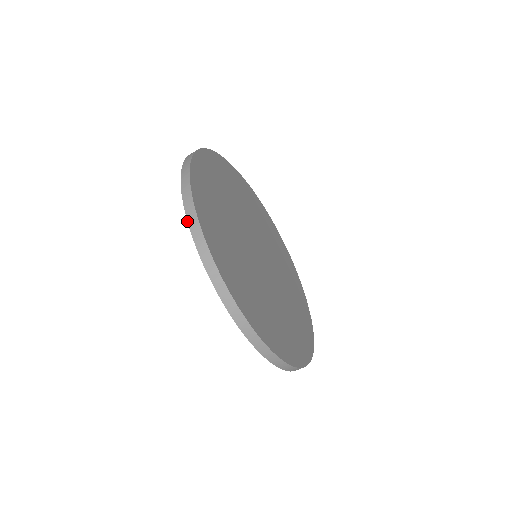
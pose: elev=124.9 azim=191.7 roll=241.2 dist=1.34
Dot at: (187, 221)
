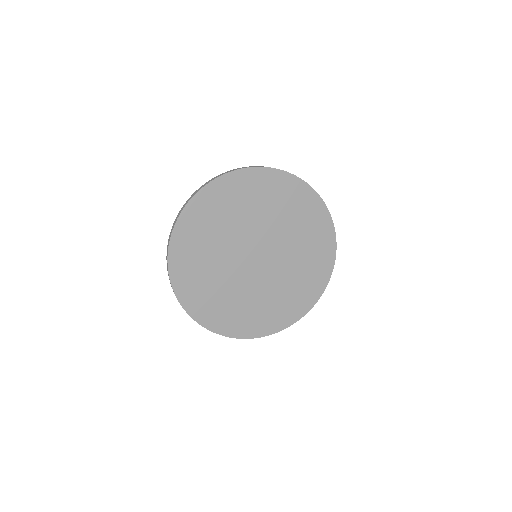
Dot at: occluded
